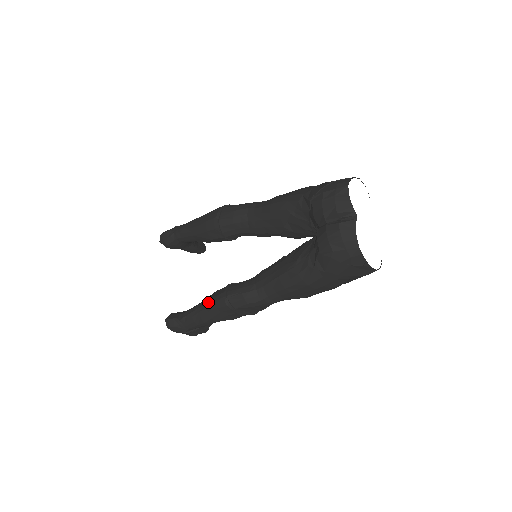
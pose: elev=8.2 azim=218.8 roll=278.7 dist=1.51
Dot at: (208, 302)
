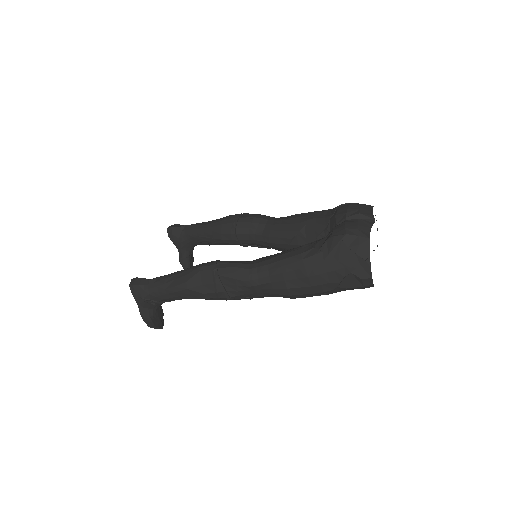
Dot at: (193, 266)
